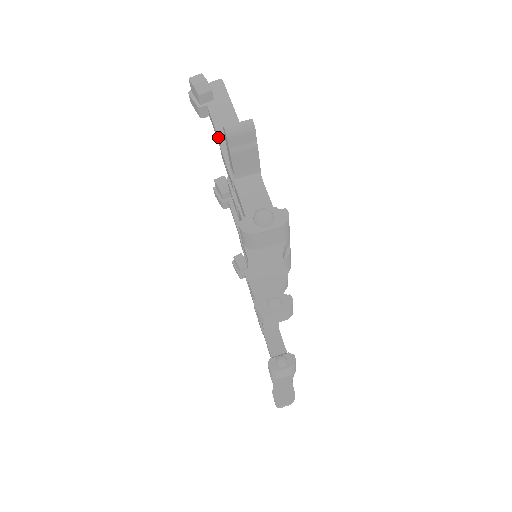
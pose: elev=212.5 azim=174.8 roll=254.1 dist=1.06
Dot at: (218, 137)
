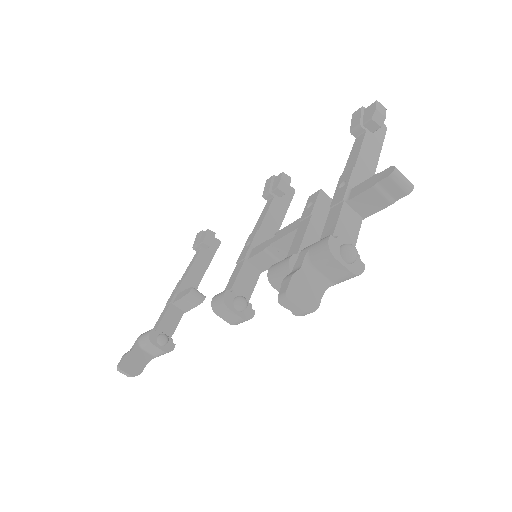
Dot at: (357, 160)
